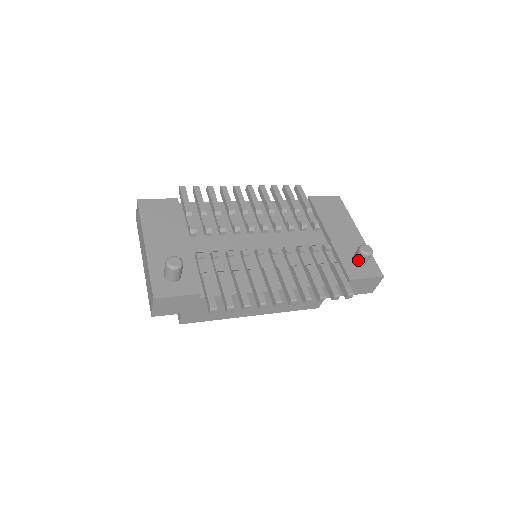
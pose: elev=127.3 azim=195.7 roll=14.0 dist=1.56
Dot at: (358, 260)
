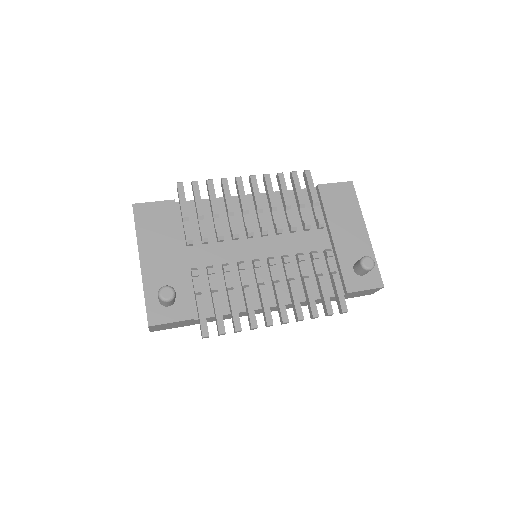
Dot at: (359, 271)
